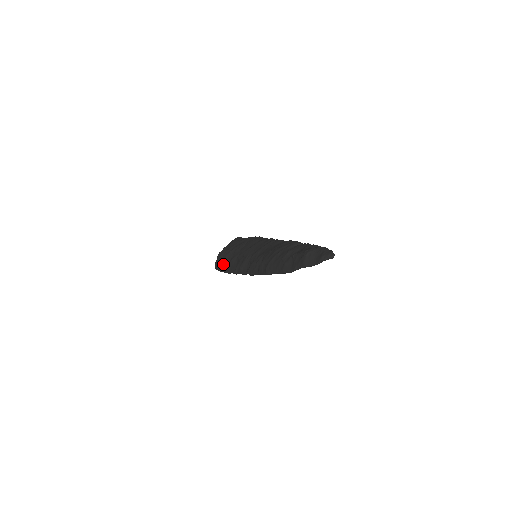
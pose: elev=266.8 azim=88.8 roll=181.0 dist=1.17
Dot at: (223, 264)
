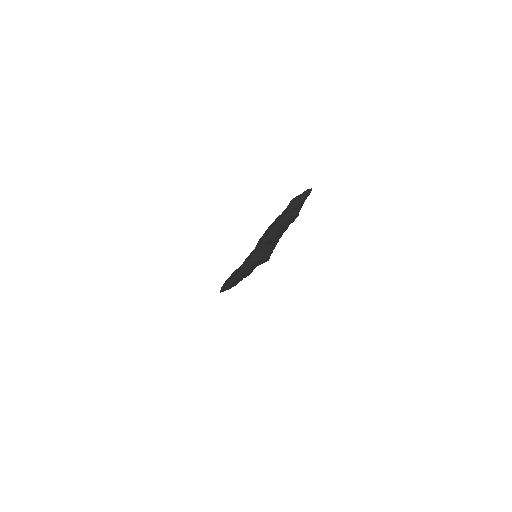
Dot at: (228, 281)
